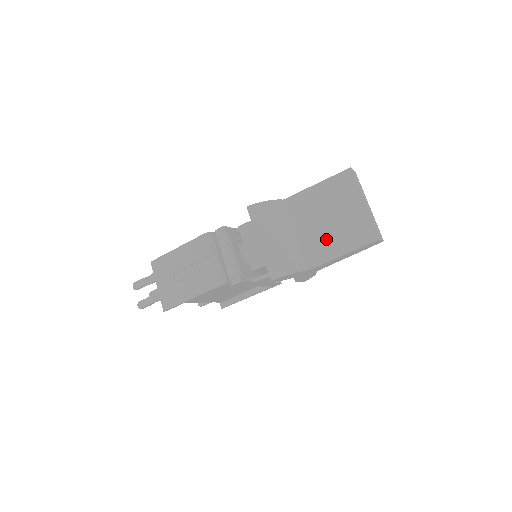
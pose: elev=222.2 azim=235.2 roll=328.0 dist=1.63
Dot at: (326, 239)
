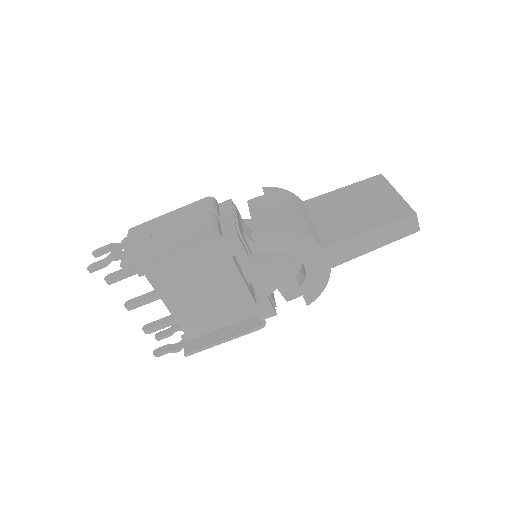
Dot at: (349, 221)
